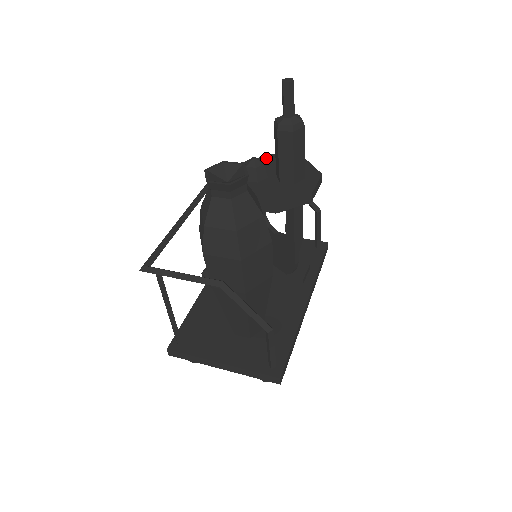
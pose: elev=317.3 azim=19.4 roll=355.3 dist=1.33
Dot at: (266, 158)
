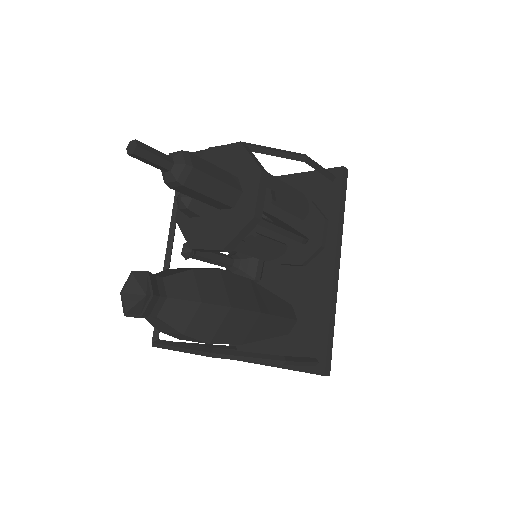
Dot at: (204, 159)
